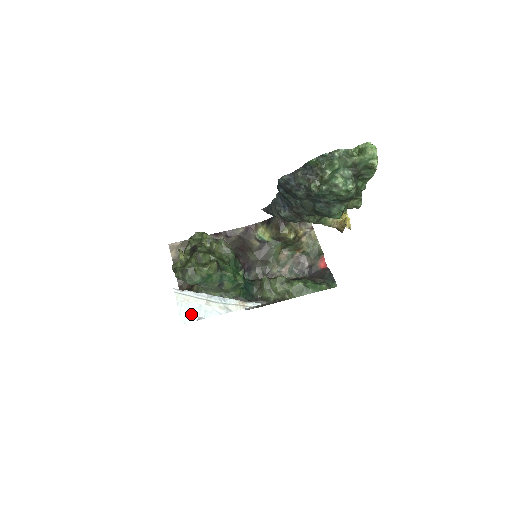
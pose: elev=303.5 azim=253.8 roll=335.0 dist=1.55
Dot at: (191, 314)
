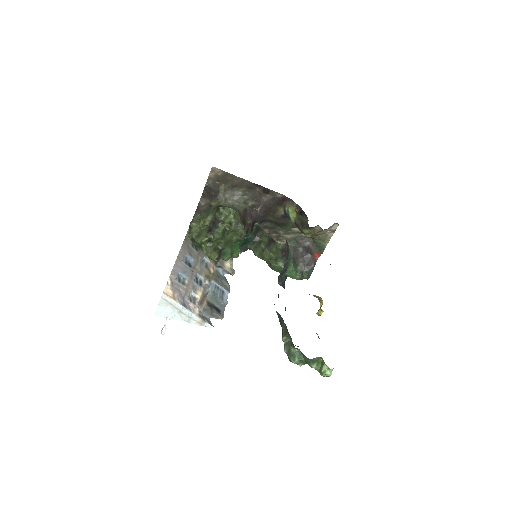
Dot at: (164, 313)
